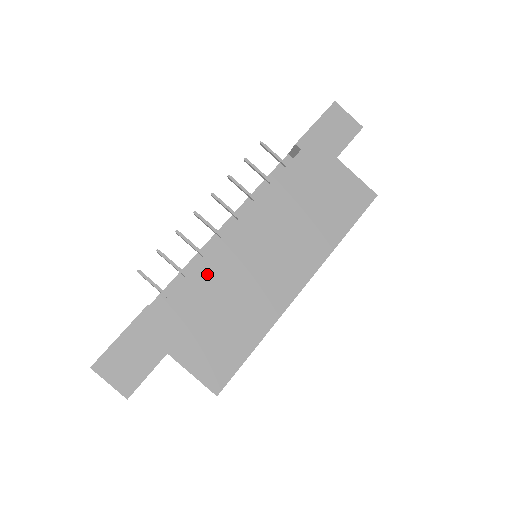
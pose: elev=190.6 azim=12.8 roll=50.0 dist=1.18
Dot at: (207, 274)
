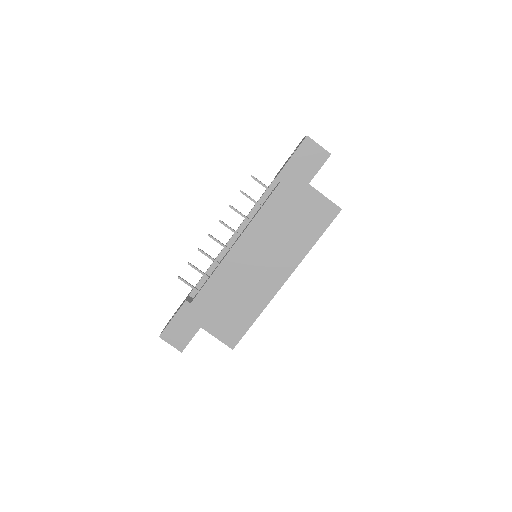
Dot at: (220, 279)
